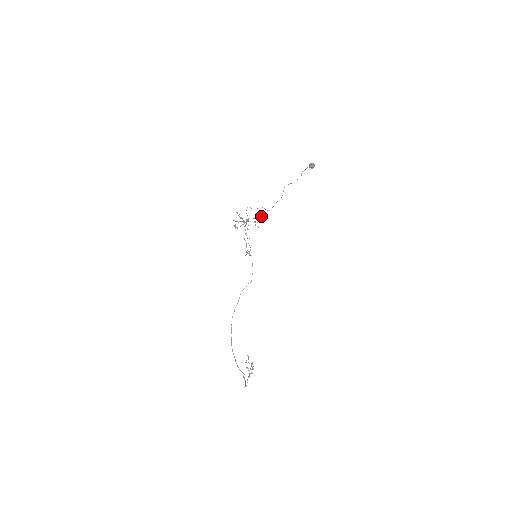
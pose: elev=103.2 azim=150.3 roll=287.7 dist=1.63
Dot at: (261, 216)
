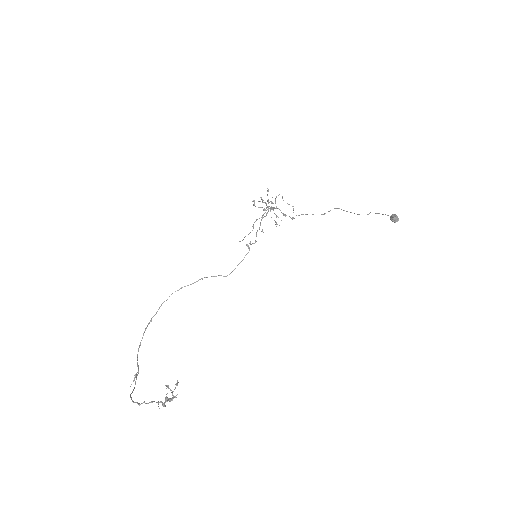
Dot at: (293, 218)
